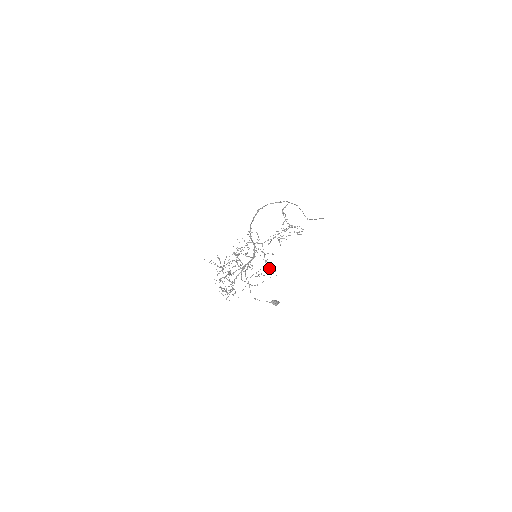
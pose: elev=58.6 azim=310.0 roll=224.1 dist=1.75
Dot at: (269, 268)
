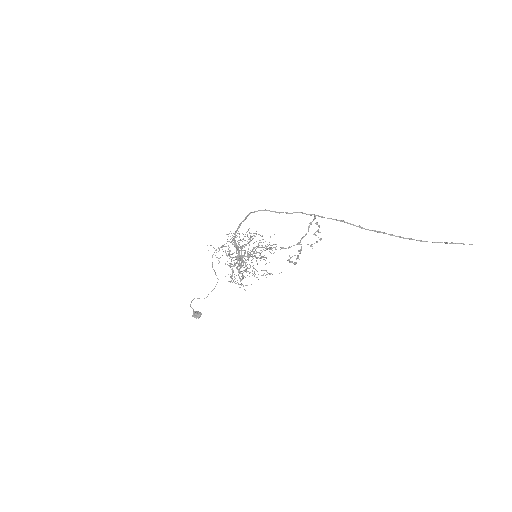
Dot at: (232, 279)
